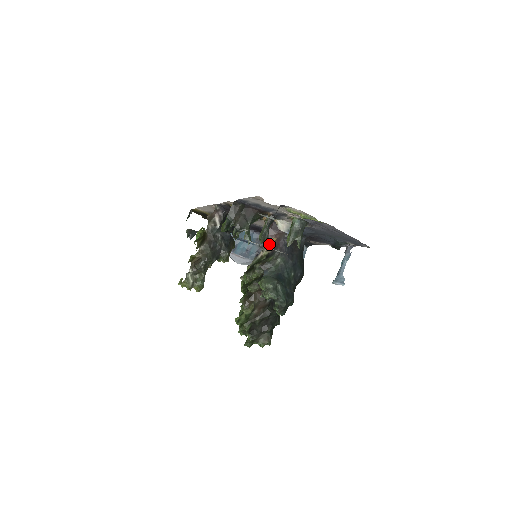
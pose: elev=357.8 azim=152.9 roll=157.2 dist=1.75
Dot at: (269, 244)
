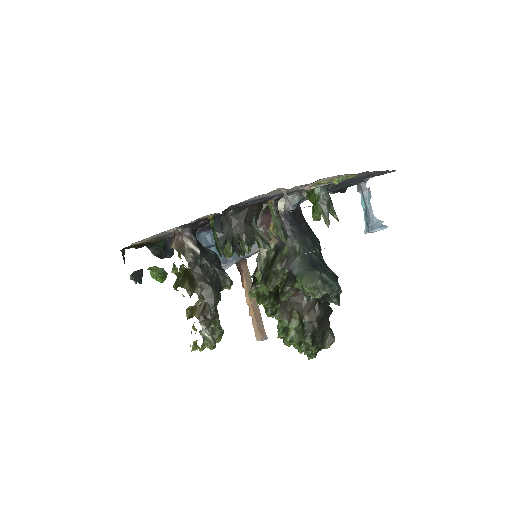
Dot at: occluded
